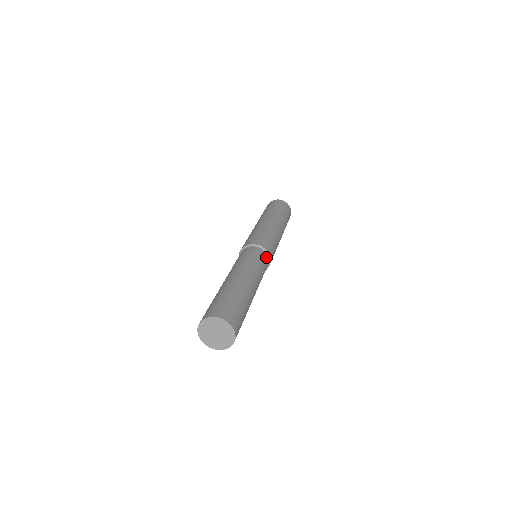
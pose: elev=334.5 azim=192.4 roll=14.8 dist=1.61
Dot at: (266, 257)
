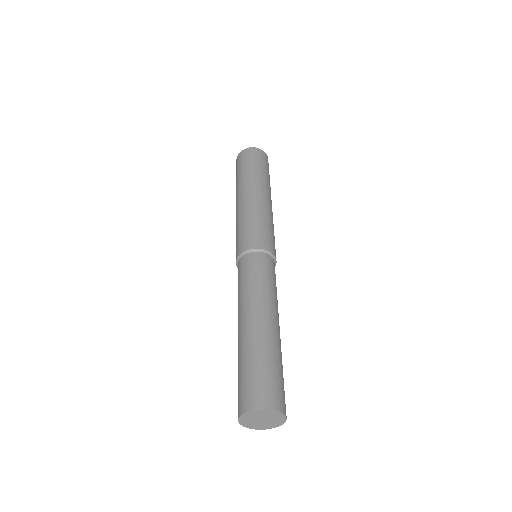
Dot at: occluded
